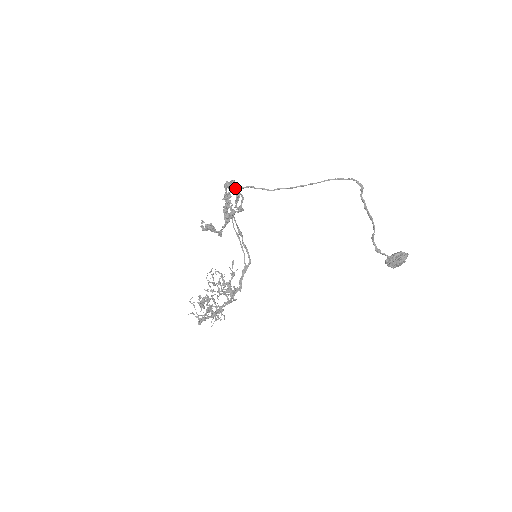
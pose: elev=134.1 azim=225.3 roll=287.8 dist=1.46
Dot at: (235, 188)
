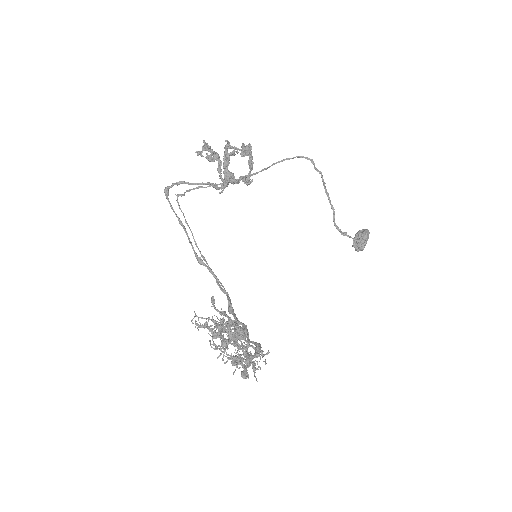
Dot at: (214, 151)
